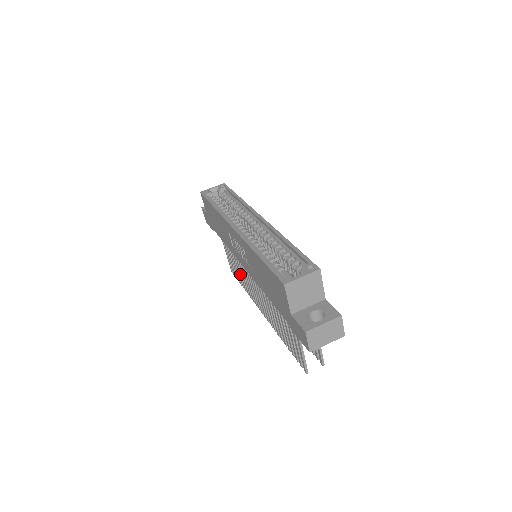
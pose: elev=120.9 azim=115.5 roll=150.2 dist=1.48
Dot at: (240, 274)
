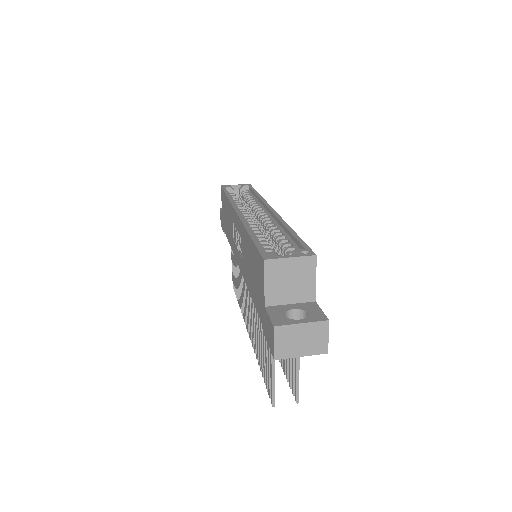
Dot at: (238, 285)
